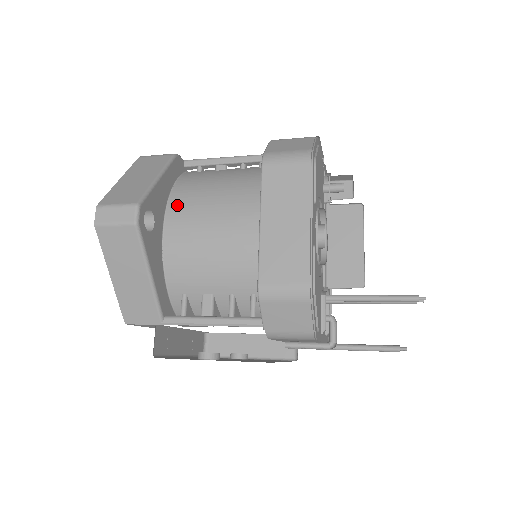
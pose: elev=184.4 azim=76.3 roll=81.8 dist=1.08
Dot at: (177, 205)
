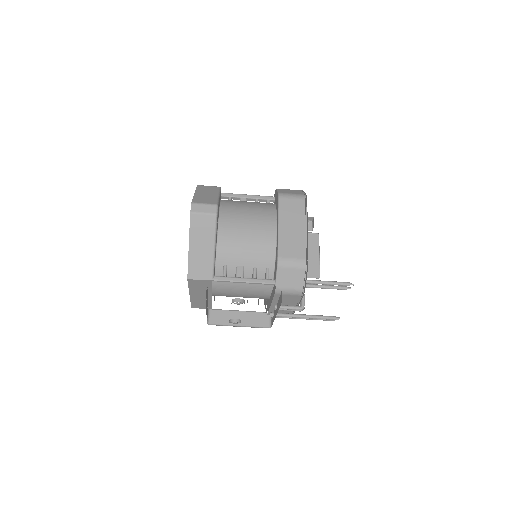
Dot at: (226, 213)
